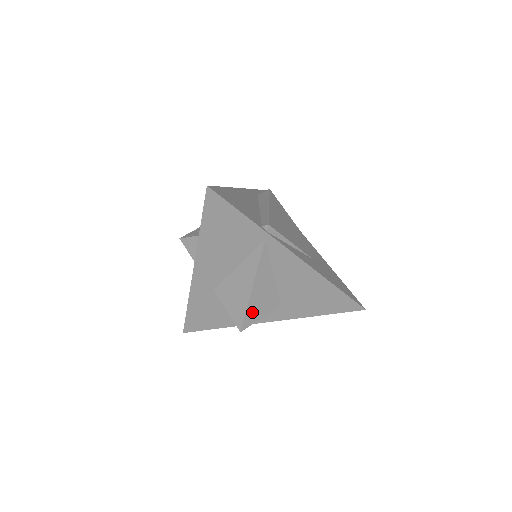
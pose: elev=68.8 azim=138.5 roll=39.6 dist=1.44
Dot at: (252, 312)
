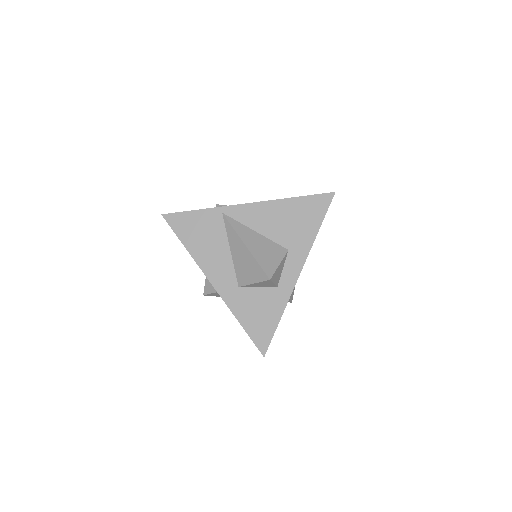
Dot at: (265, 262)
